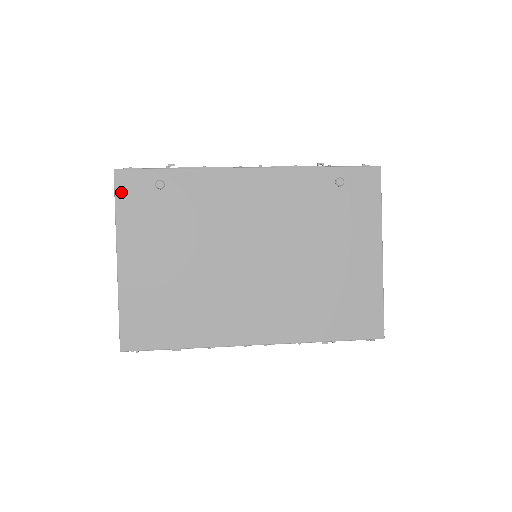
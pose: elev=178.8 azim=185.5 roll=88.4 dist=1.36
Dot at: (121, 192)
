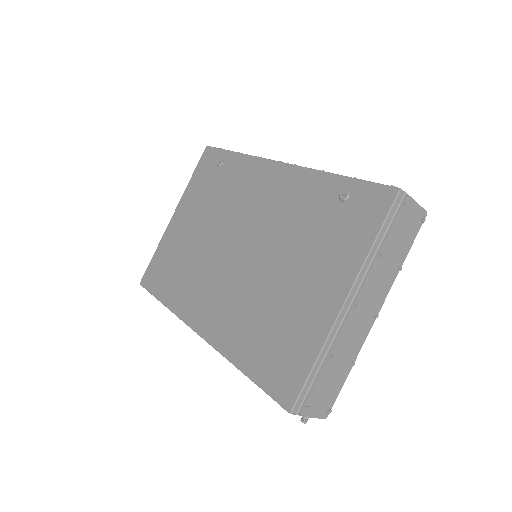
Dot at: (201, 164)
